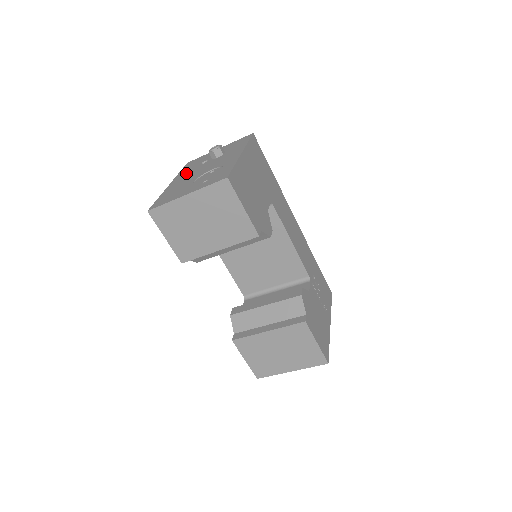
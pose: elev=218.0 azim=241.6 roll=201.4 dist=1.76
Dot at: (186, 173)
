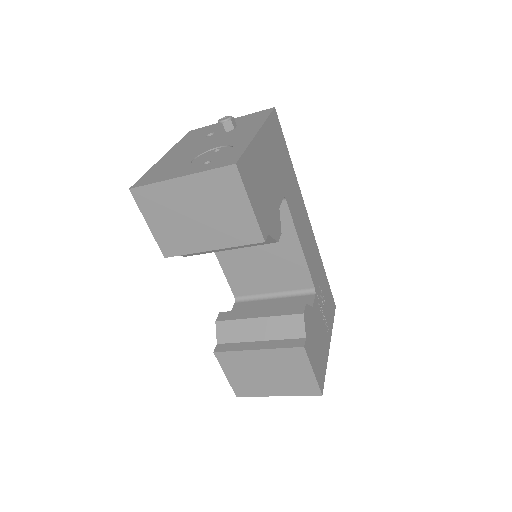
Dot at: (185, 145)
